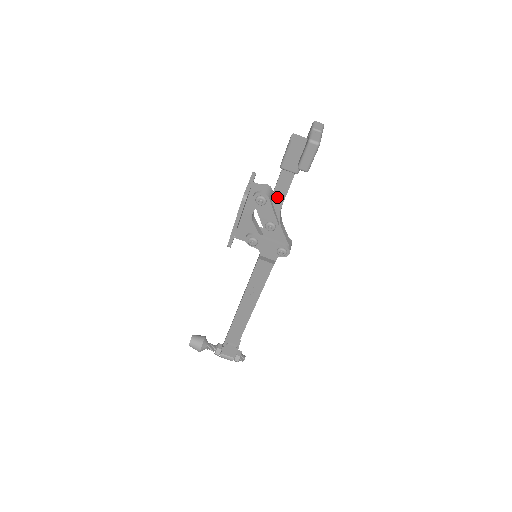
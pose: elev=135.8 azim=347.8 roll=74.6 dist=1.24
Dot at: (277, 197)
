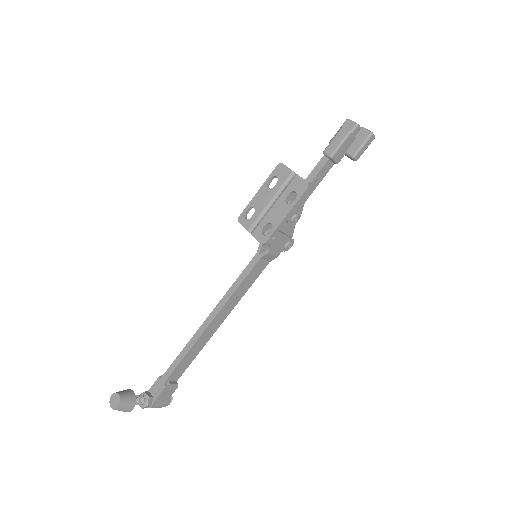
Dot at: (311, 187)
